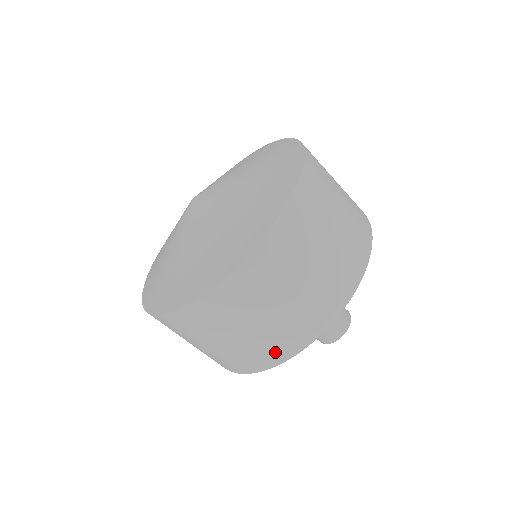
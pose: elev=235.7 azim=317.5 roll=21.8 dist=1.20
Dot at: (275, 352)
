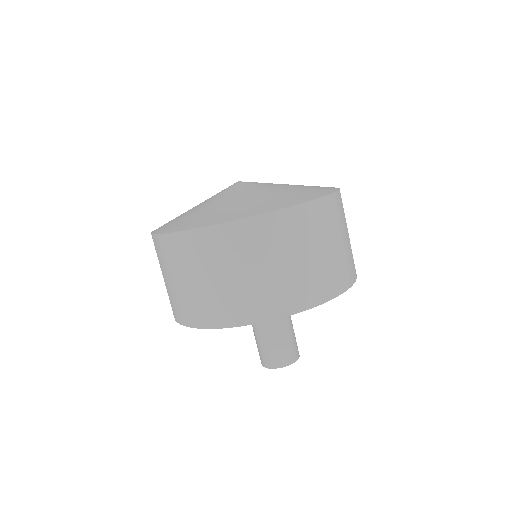
Dot at: (300, 297)
